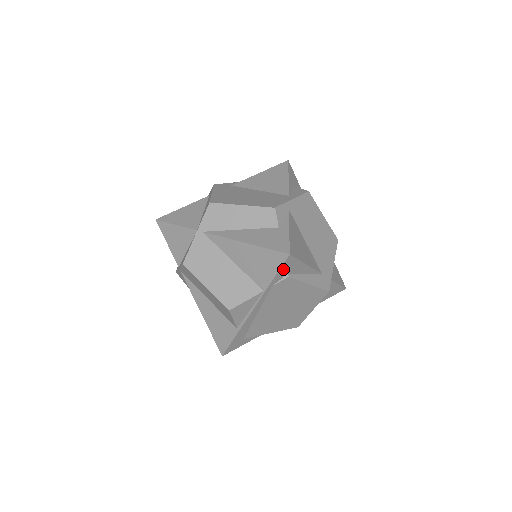
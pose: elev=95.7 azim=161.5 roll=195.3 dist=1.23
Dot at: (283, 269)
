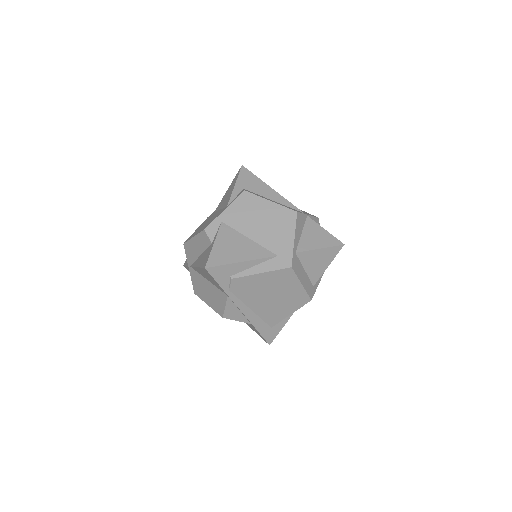
Dot at: (218, 277)
